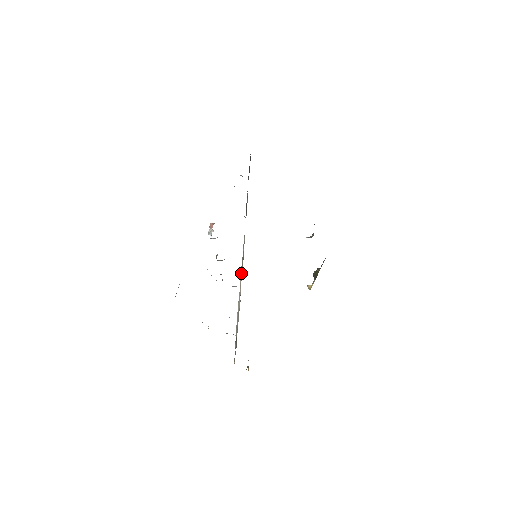
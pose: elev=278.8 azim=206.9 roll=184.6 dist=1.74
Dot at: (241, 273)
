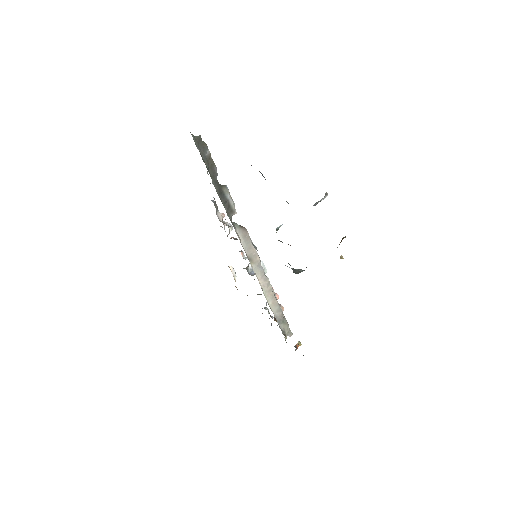
Dot at: (256, 269)
